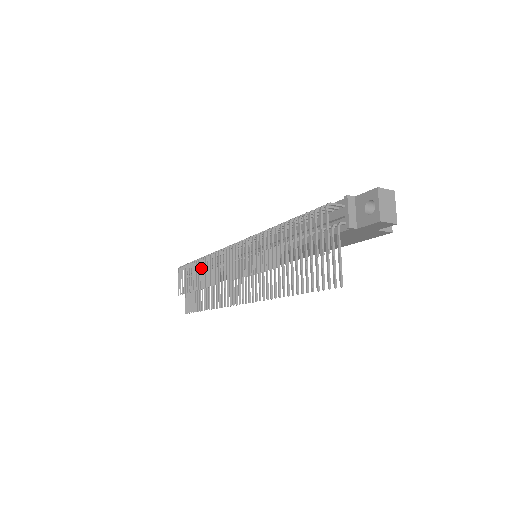
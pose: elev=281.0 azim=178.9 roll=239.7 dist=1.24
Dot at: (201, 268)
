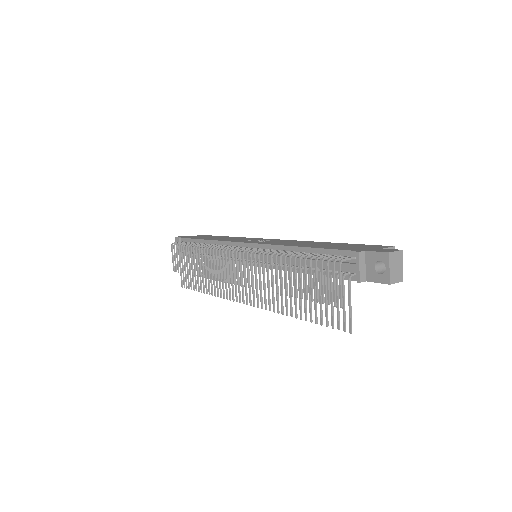
Dot at: (199, 257)
